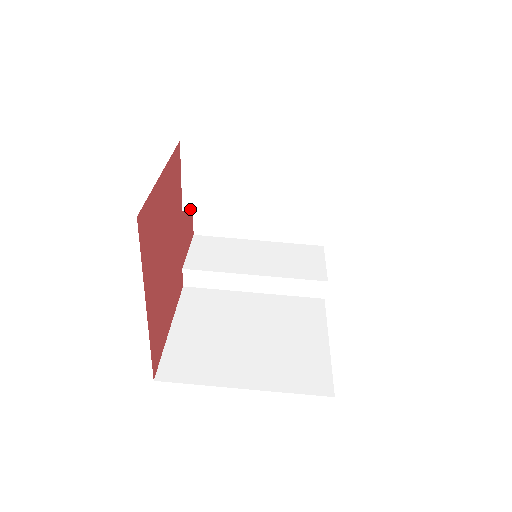
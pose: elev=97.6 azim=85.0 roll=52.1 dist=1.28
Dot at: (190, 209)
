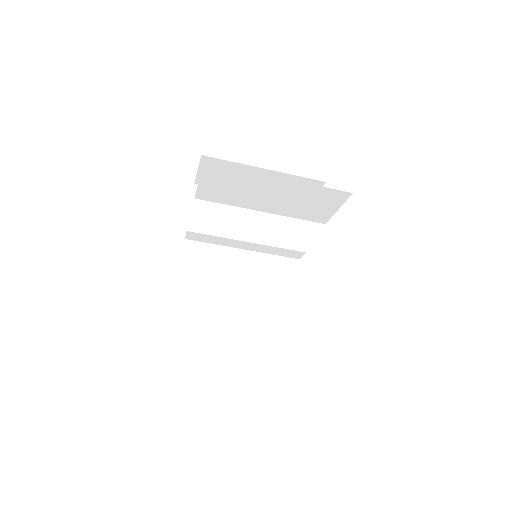
Dot at: (202, 198)
